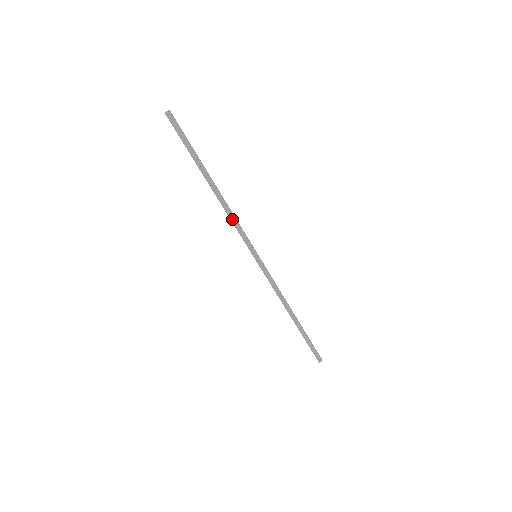
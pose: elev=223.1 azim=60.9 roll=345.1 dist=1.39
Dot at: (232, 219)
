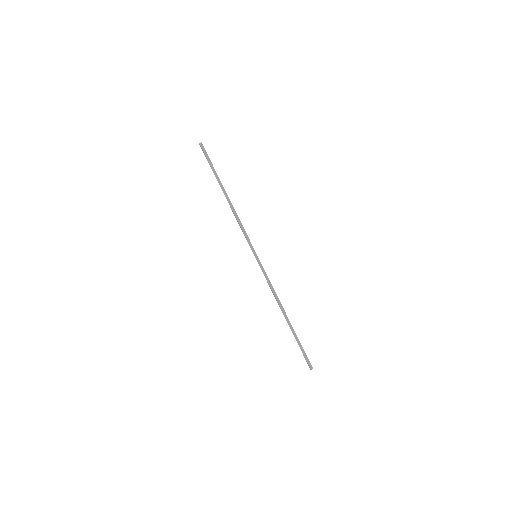
Dot at: (238, 223)
